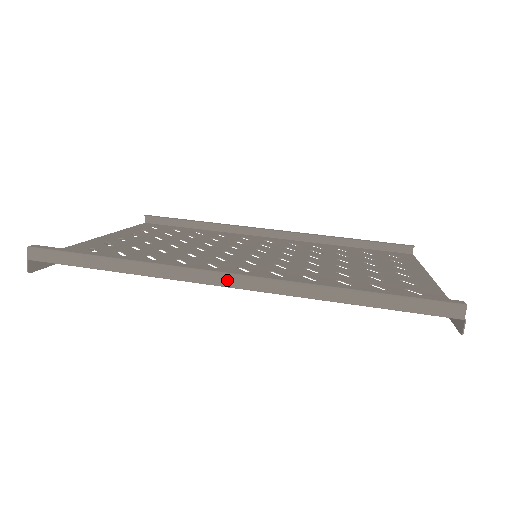
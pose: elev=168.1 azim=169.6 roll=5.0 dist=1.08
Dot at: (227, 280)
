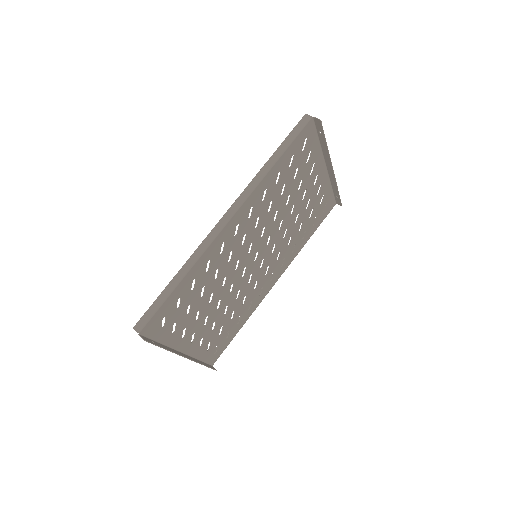
Dot at: (225, 219)
